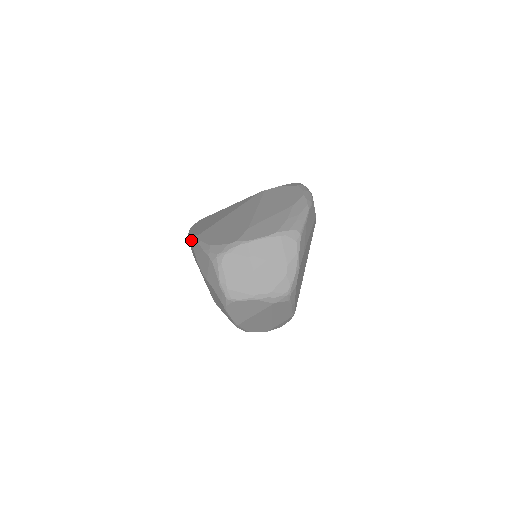
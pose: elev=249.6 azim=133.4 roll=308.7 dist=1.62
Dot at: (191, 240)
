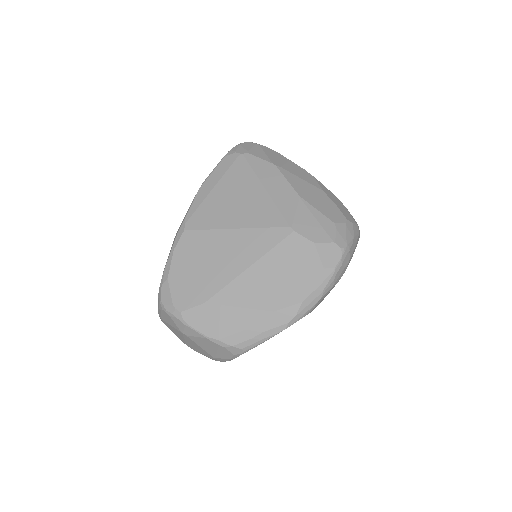
Dot at: (185, 215)
